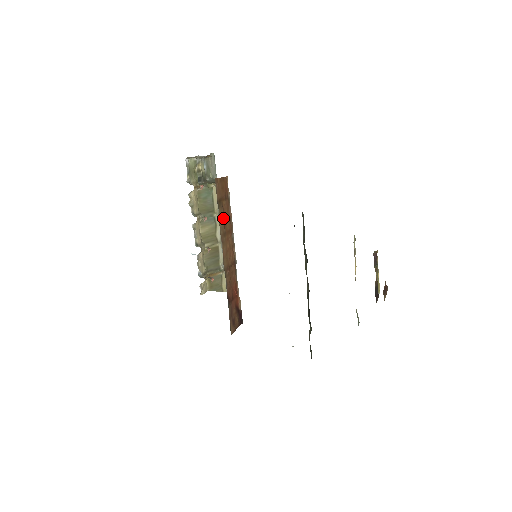
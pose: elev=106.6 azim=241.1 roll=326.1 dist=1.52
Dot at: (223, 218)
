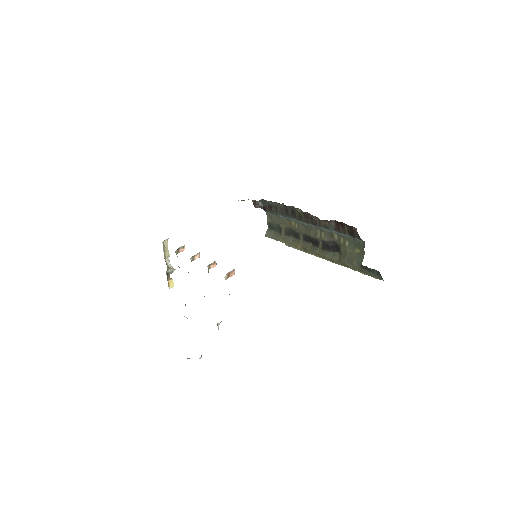
Dot at: occluded
